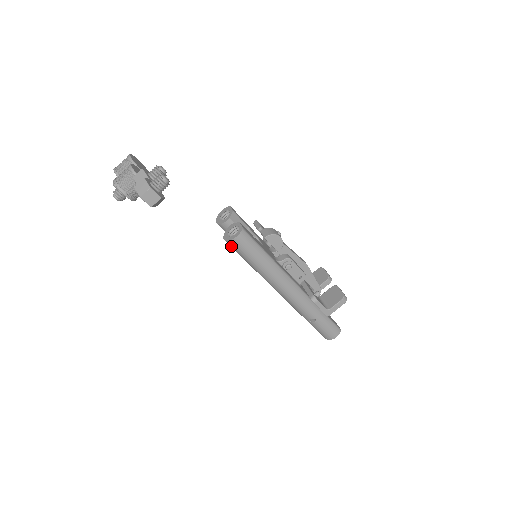
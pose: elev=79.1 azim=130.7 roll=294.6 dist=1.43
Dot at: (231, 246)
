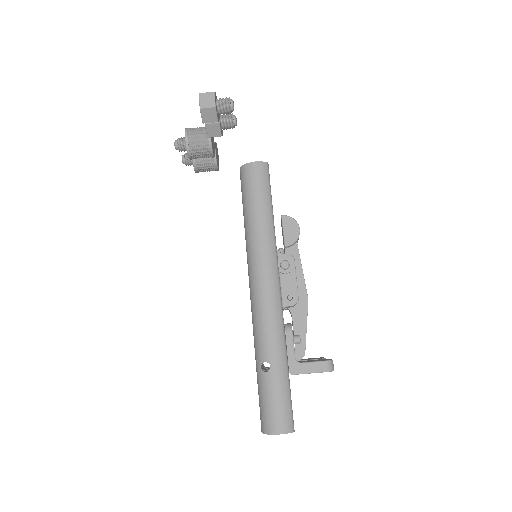
Dot at: (241, 178)
